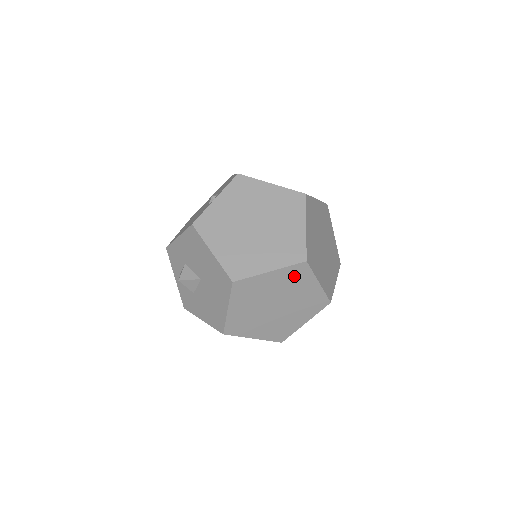
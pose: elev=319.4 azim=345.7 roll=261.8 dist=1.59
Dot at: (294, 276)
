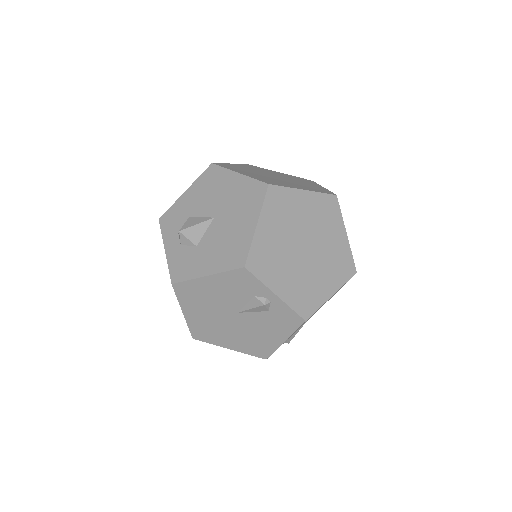
Dot at: (325, 210)
